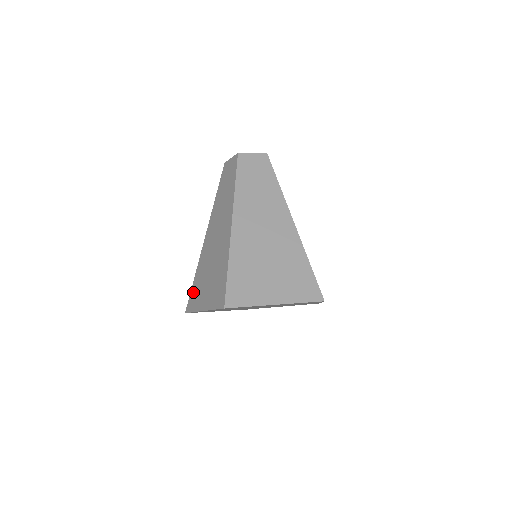
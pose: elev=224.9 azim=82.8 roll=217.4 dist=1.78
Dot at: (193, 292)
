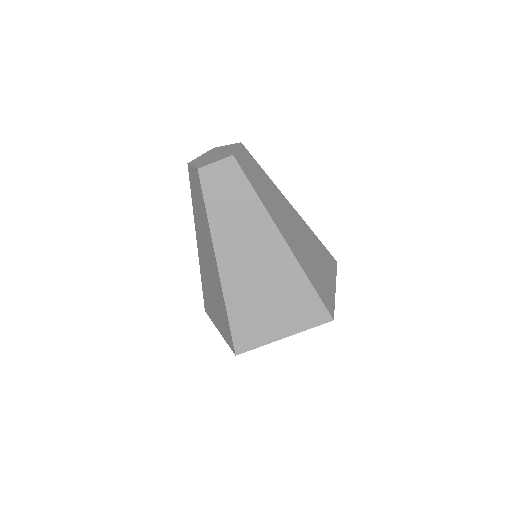
Dot at: (205, 298)
